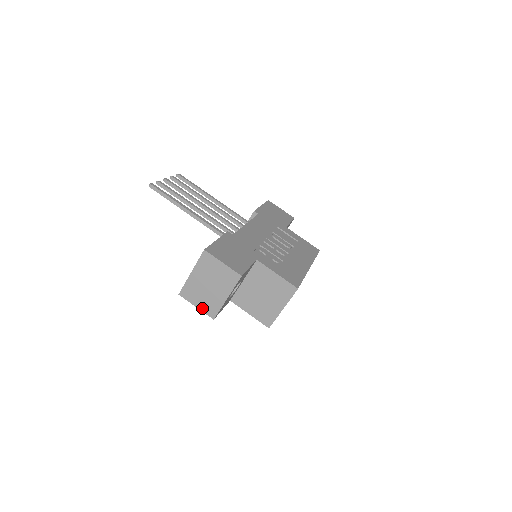
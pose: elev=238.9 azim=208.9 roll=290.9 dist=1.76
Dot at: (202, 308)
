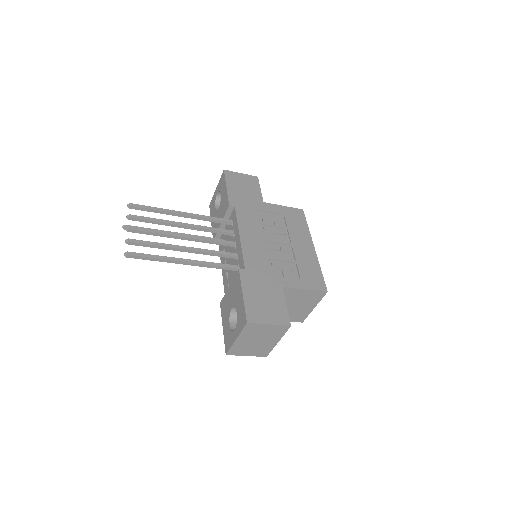
Dot at: (253, 355)
